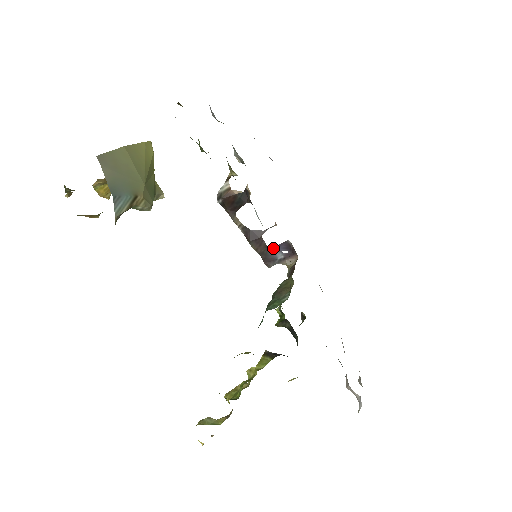
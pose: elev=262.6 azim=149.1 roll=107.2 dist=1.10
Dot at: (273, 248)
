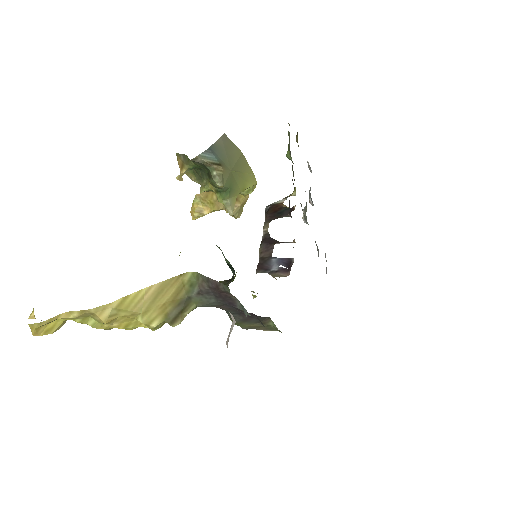
Dot at: (275, 259)
